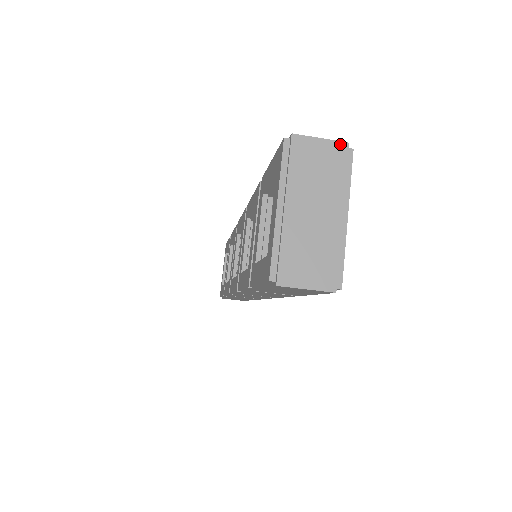
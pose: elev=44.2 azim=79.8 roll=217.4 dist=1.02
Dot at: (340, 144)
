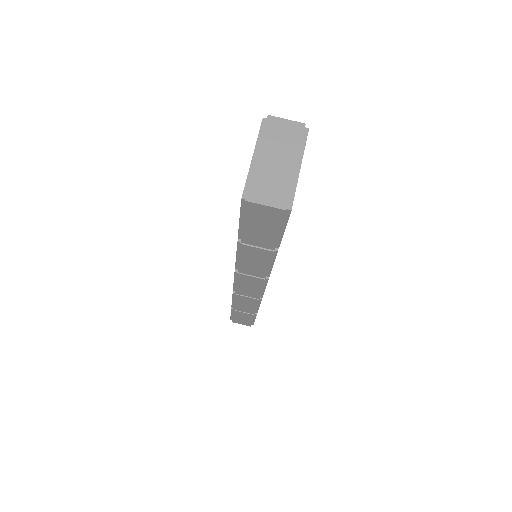
Dot at: (300, 124)
